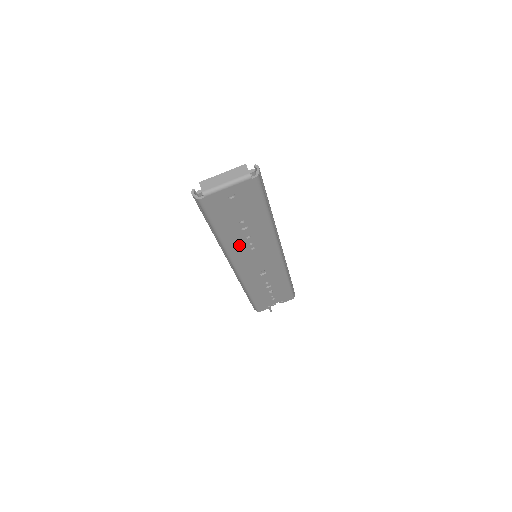
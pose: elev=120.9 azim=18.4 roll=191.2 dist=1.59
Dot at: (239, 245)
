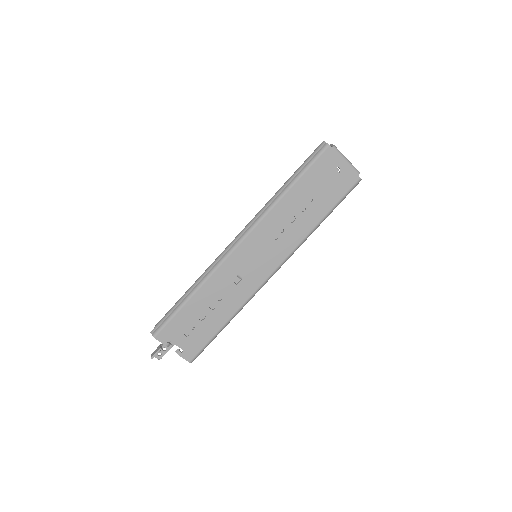
Dot at: (278, 219)
